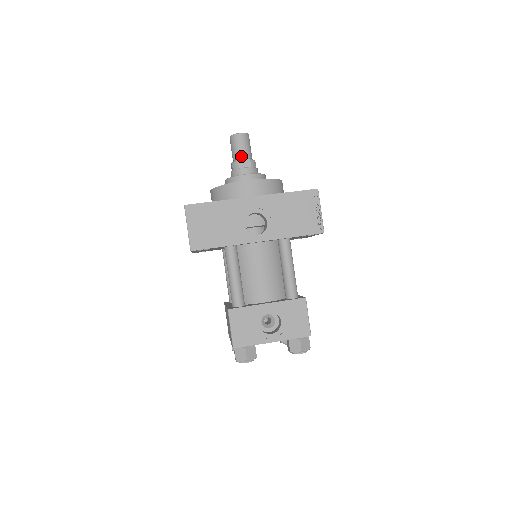
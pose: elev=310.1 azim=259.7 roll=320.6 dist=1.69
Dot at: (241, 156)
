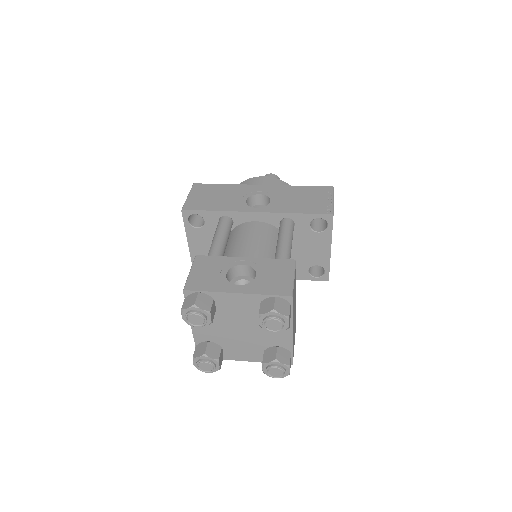
Dot at: occluded
